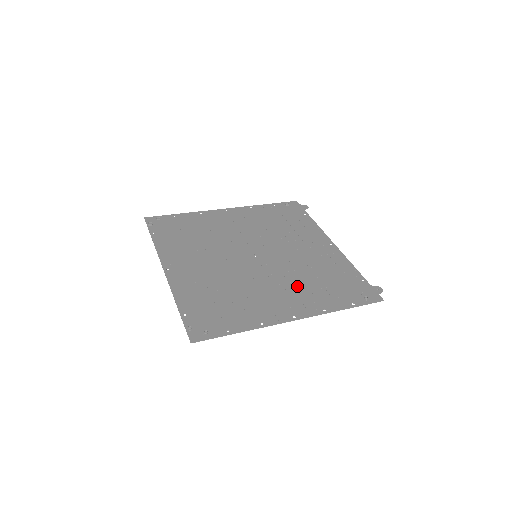
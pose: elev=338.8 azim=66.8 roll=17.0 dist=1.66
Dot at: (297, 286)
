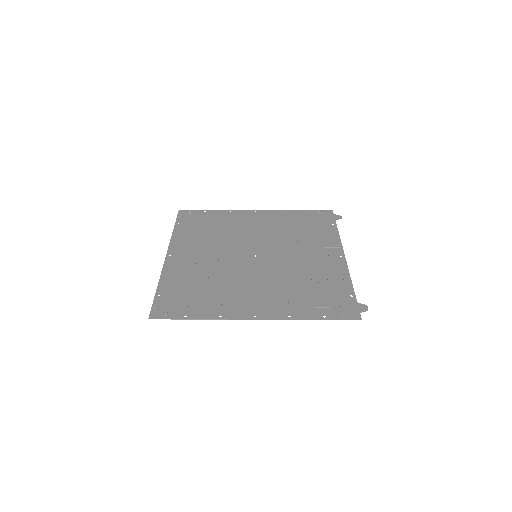
Dot at: (277, 289)
